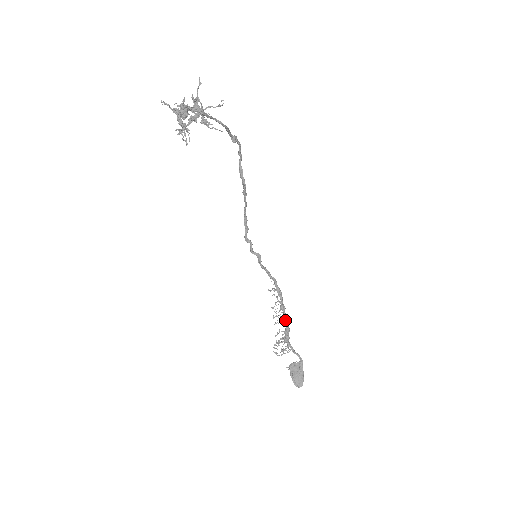
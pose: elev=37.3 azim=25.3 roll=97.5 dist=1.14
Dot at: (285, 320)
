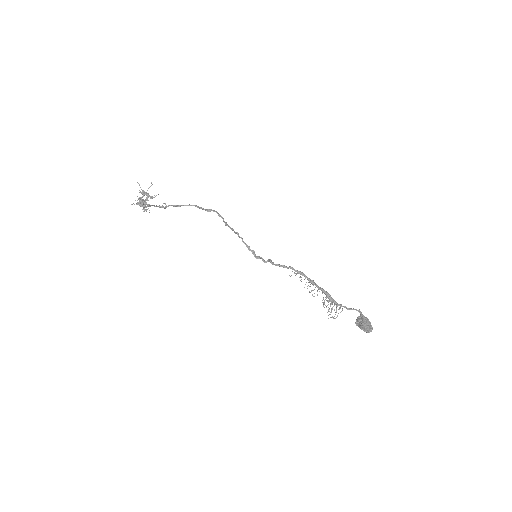
Dot at: (319, 289)
